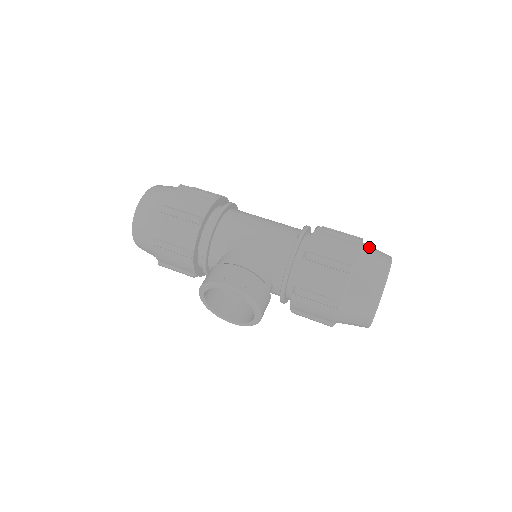
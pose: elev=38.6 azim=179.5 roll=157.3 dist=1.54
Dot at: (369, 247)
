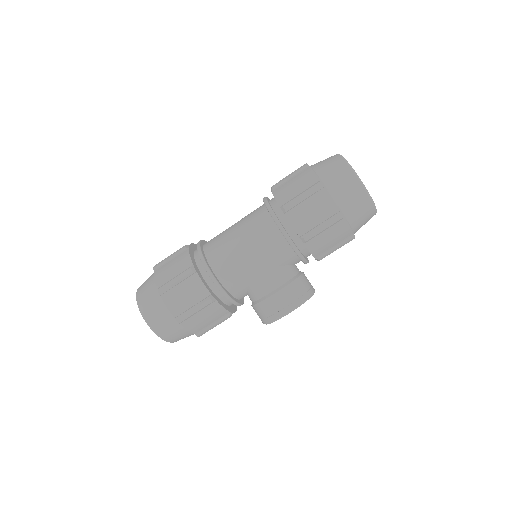
Dot at: (327, 176)
